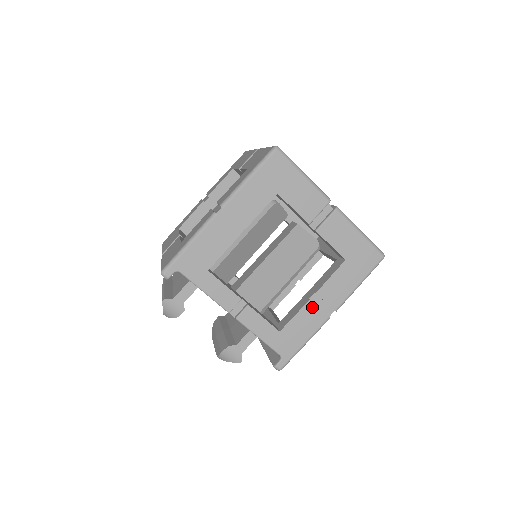
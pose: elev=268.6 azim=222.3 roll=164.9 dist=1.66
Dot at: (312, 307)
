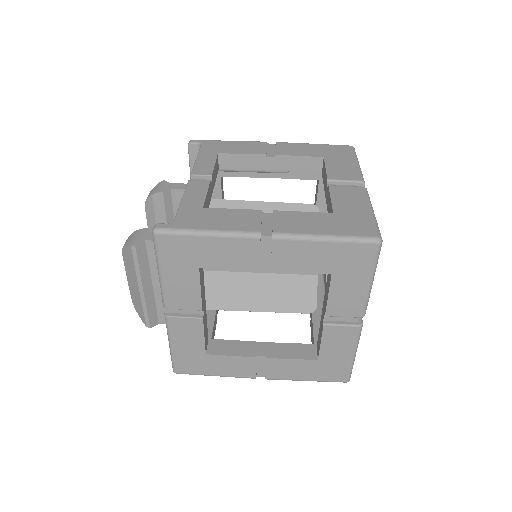
Dot at: (256, 215)
